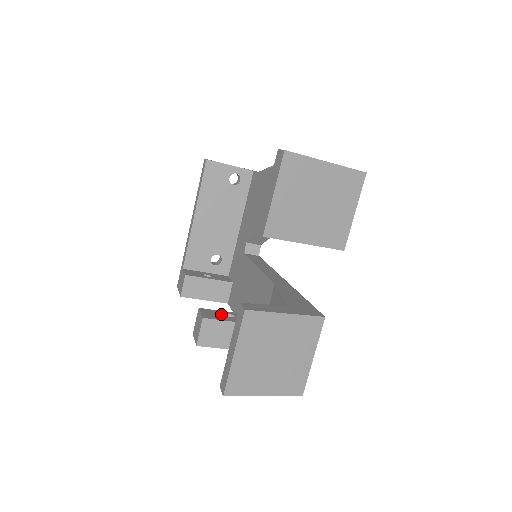
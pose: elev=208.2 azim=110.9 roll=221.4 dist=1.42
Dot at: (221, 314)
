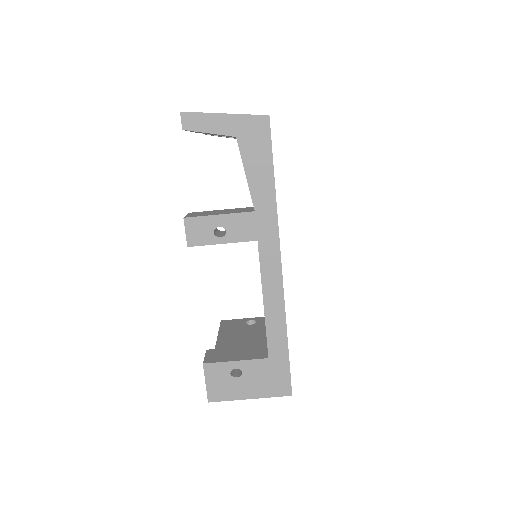
Dot at: occluded
